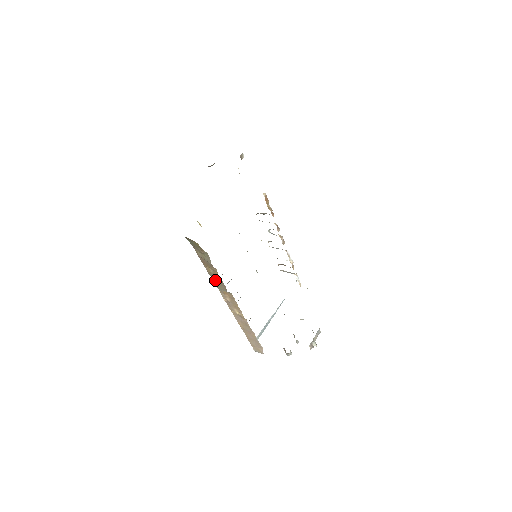
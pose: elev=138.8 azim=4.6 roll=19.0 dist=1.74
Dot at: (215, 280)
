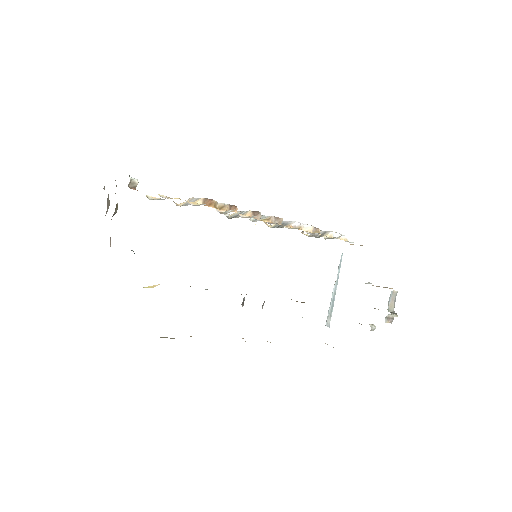
Dot at: occluded
